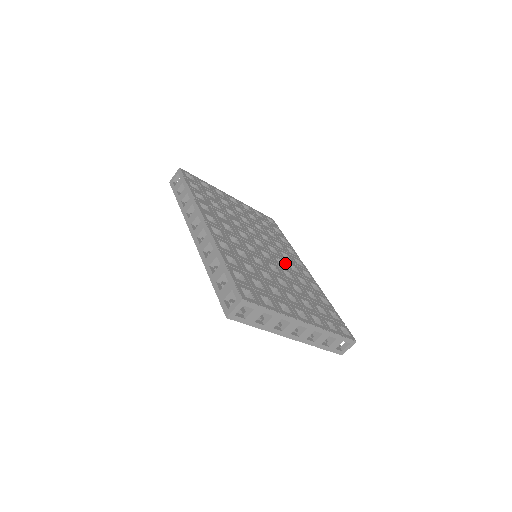
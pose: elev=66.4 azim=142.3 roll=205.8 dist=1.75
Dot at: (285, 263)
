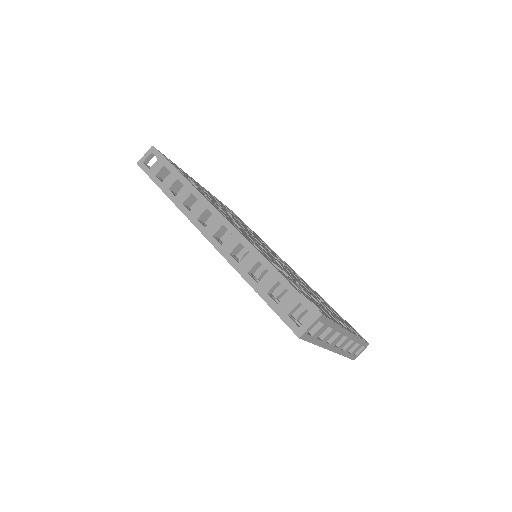
Dot at: (283, 263)
